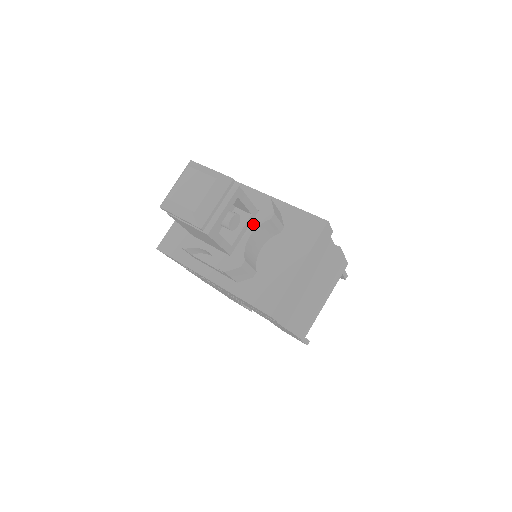
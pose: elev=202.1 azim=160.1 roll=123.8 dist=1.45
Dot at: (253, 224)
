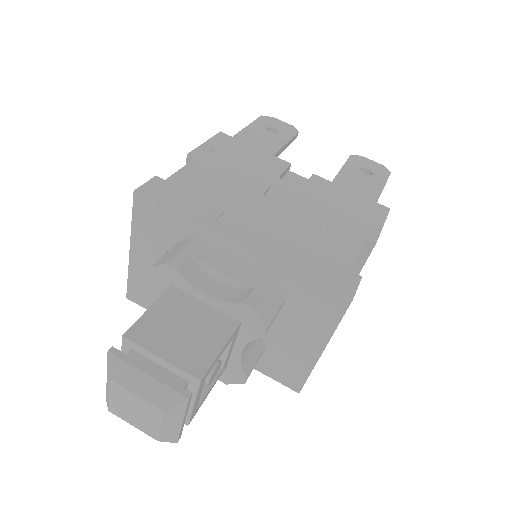
Dot at: (240, 339)
